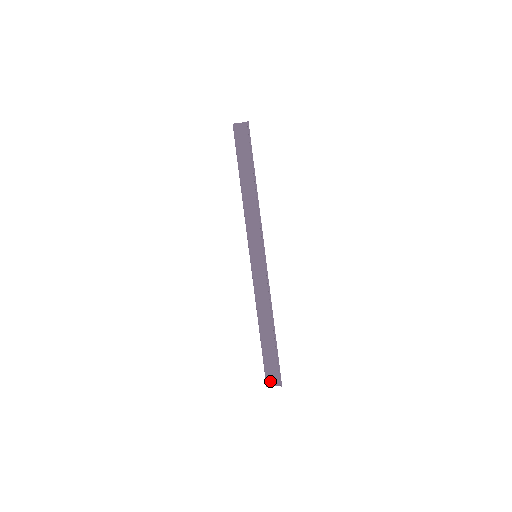
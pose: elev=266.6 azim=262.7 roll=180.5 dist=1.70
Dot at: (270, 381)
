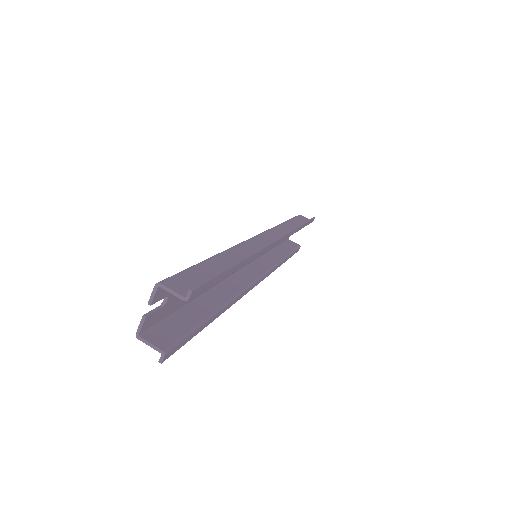
Dot at: (172, 282)
